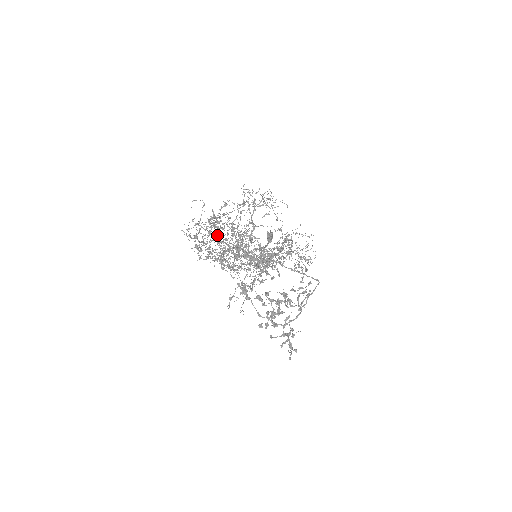
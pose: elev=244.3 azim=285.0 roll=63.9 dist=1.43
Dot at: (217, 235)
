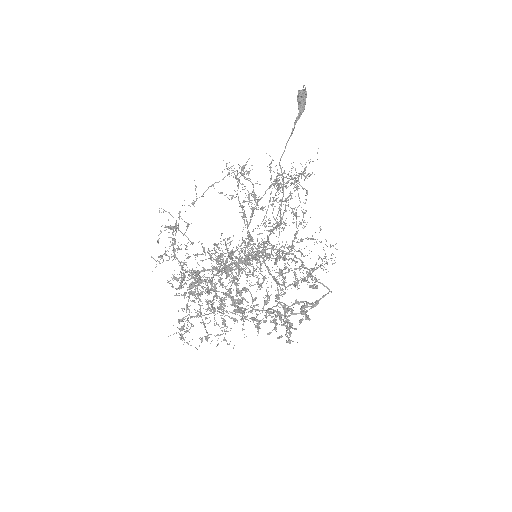
Dot at: occluded
